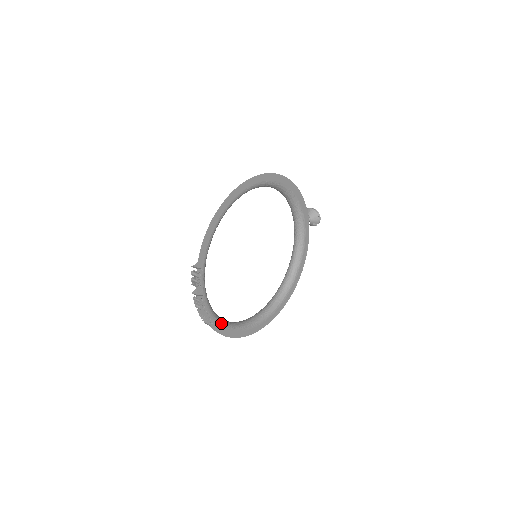
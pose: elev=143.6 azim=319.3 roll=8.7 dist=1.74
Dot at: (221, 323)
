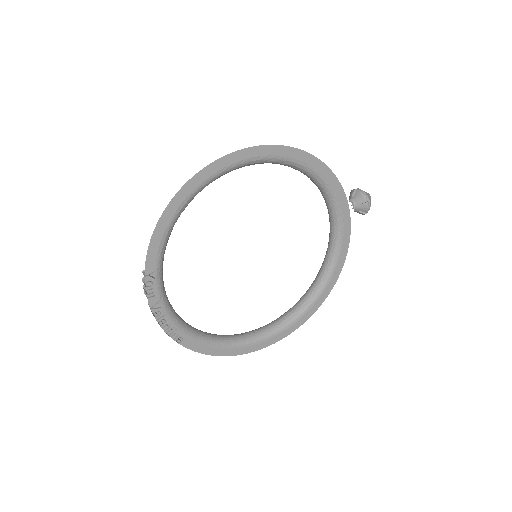
Dot at: (198, 339)
